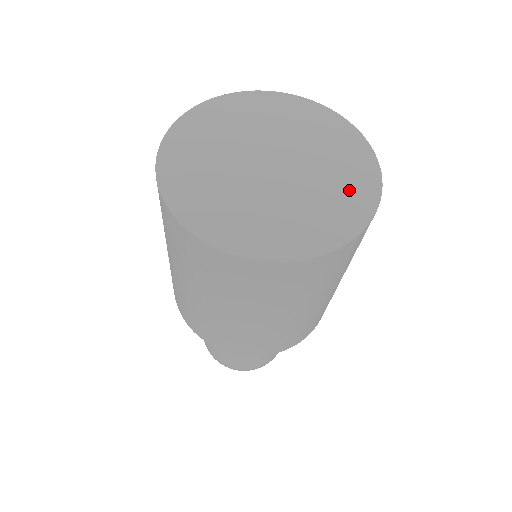
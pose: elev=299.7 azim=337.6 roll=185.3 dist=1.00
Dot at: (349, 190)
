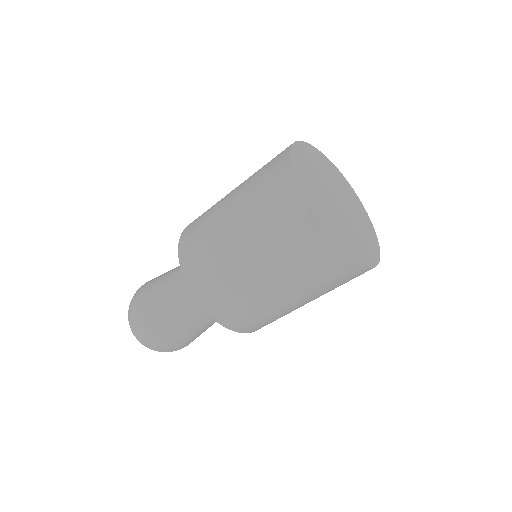
Dot at: (364, 249)
